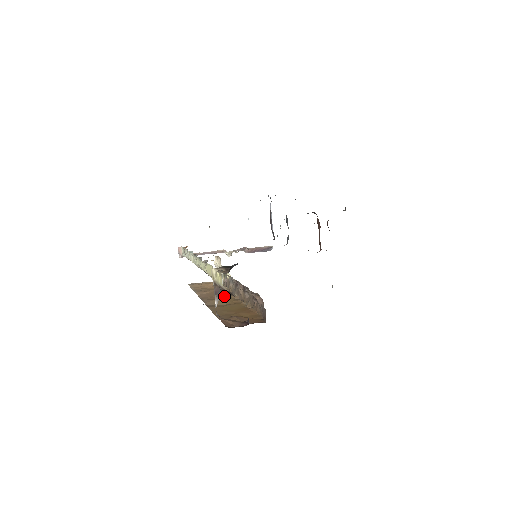
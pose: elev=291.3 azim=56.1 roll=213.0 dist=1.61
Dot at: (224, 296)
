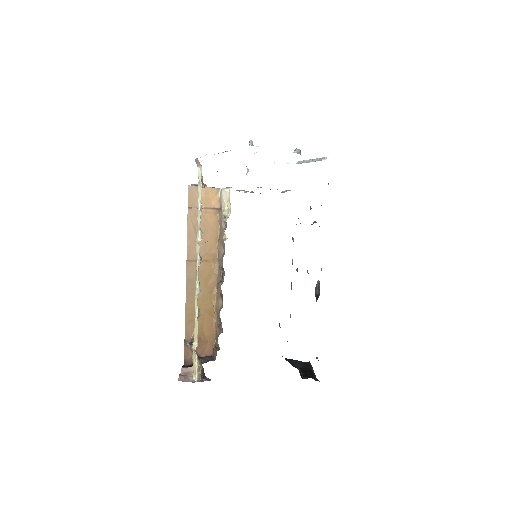
Dot at: (208, 263)
